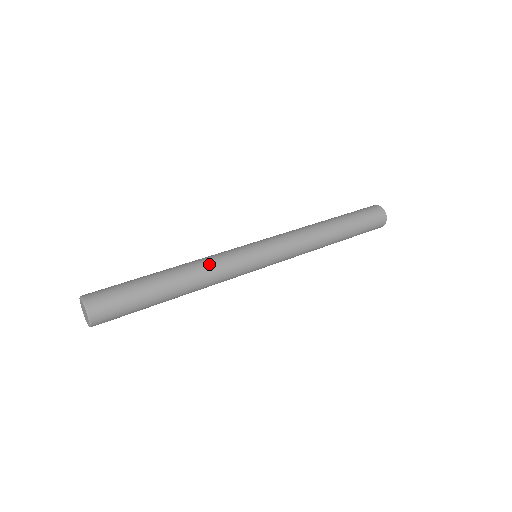
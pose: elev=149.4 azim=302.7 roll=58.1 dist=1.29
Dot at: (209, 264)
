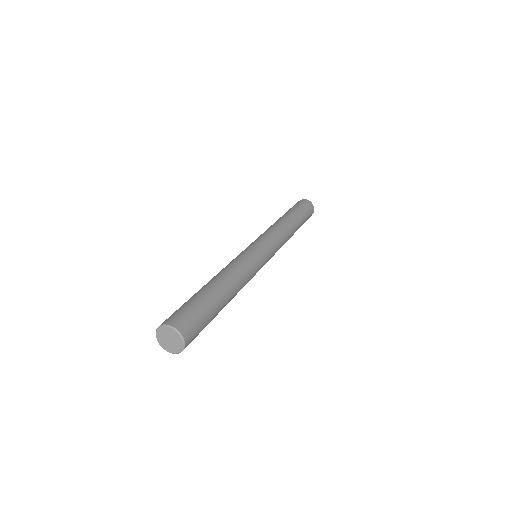
Dot at: (243, 273)
